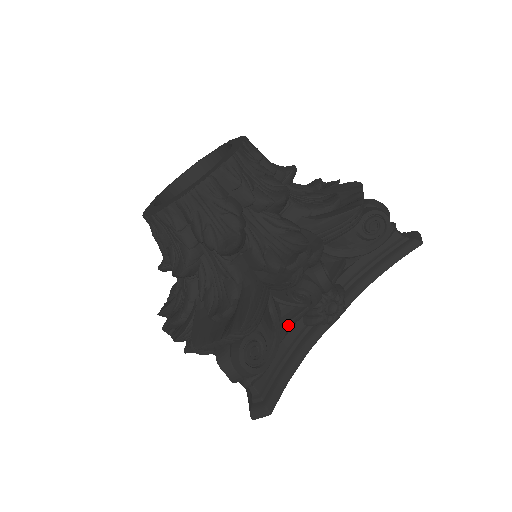
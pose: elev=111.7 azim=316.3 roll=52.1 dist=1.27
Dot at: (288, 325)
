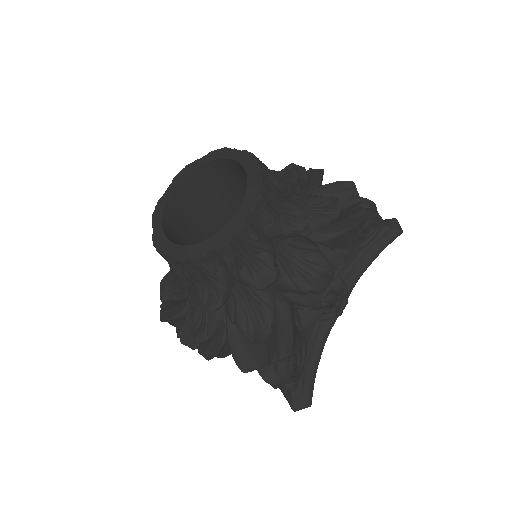
Dot at: (308, 327)
